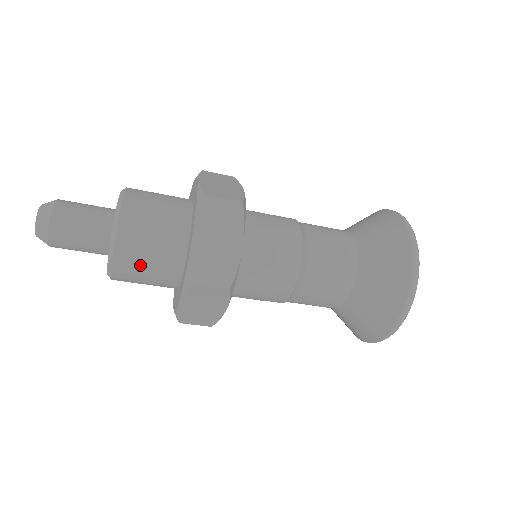
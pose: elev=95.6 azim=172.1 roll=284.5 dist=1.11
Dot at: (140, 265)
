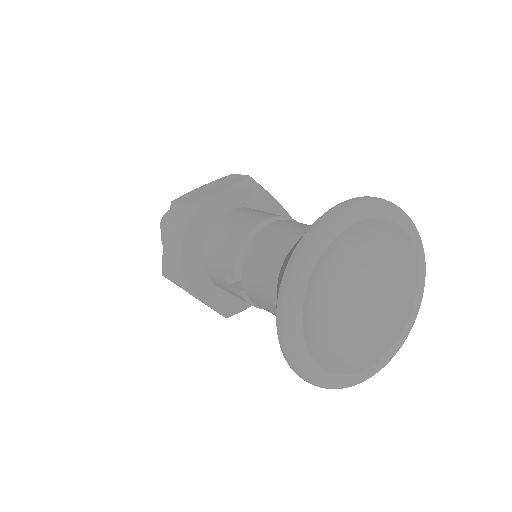
Dot at: occluded
